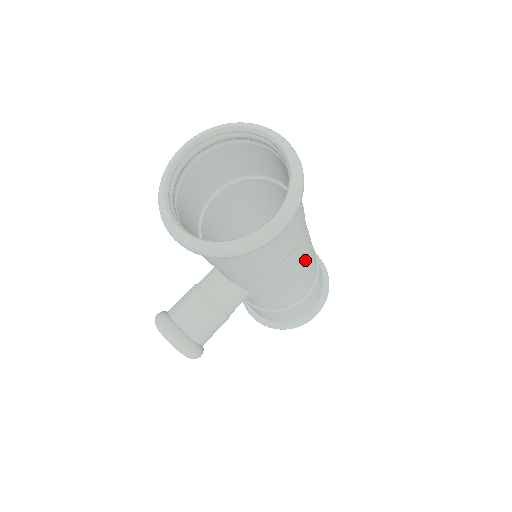
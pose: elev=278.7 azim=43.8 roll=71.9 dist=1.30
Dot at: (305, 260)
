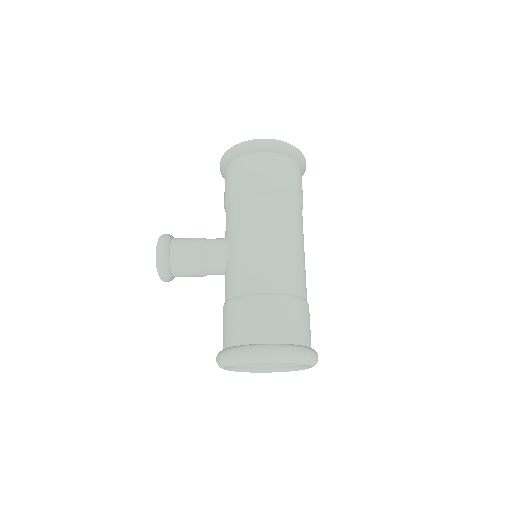
Dot at: occluded
